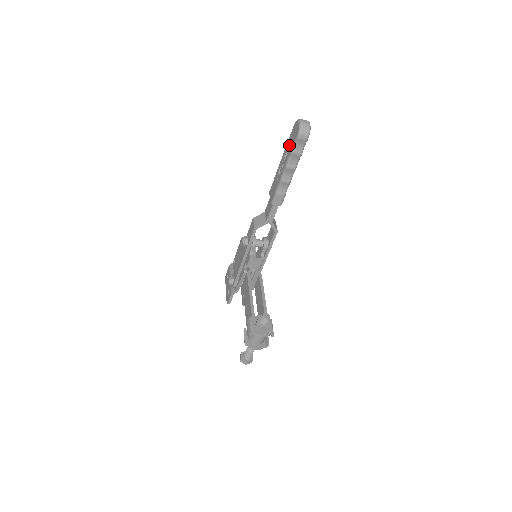
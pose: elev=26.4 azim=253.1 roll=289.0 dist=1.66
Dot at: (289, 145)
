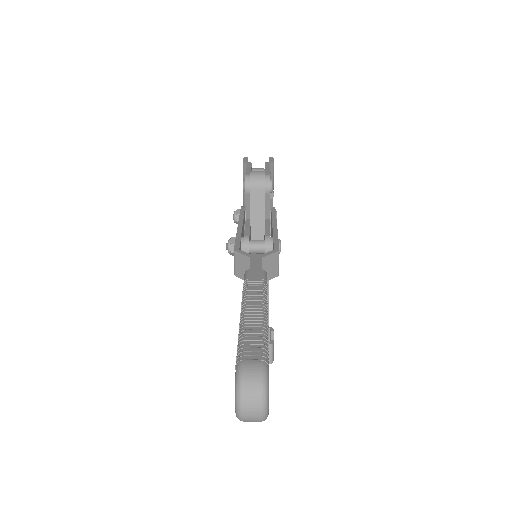
Dot at: occluded
